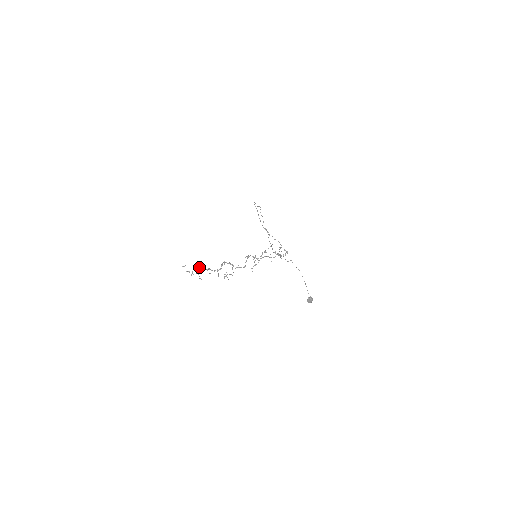
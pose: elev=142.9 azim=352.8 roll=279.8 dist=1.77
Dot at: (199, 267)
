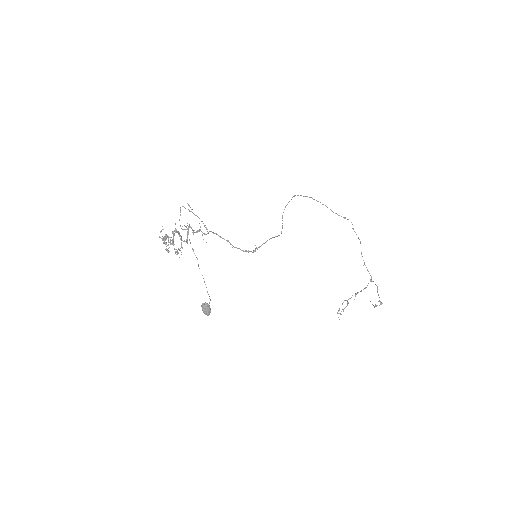
Dot at: occluded
